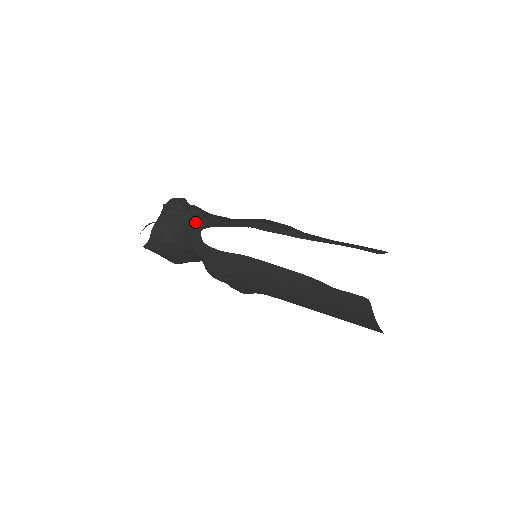
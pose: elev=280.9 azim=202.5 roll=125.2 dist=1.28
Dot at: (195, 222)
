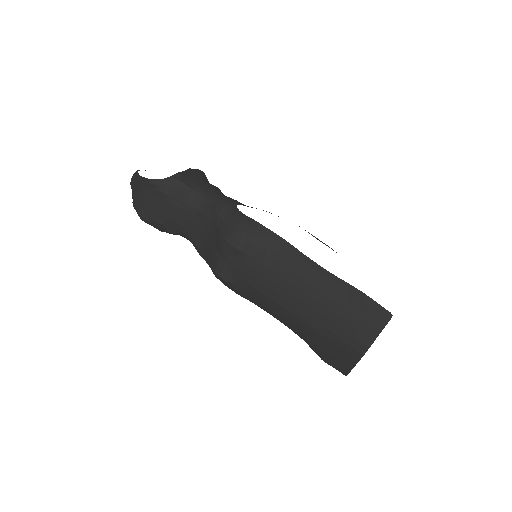
Dot at: occluded
